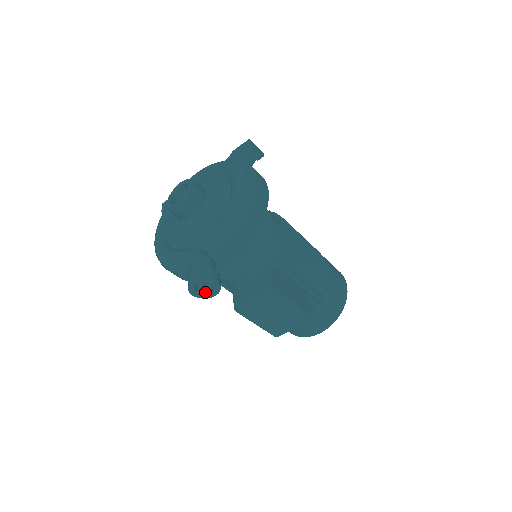
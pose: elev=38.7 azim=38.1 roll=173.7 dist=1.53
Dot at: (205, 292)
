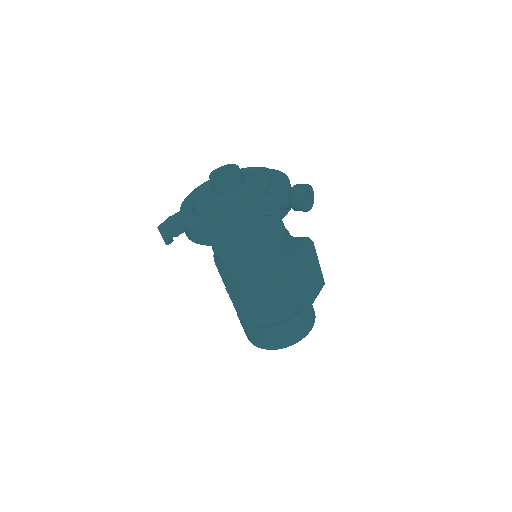
Dot at: (305, 206)
